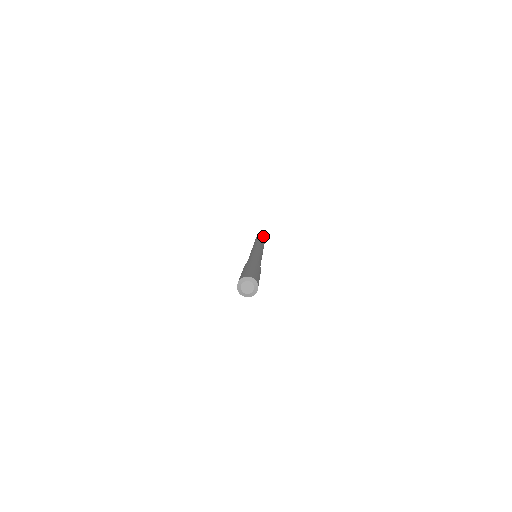
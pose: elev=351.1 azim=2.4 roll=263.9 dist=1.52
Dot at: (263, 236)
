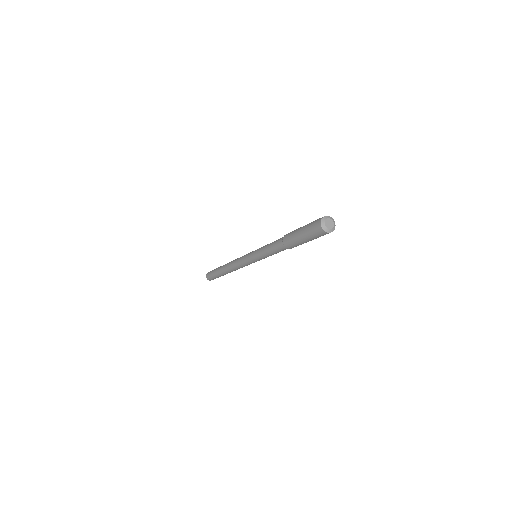
Dot at: occluded
